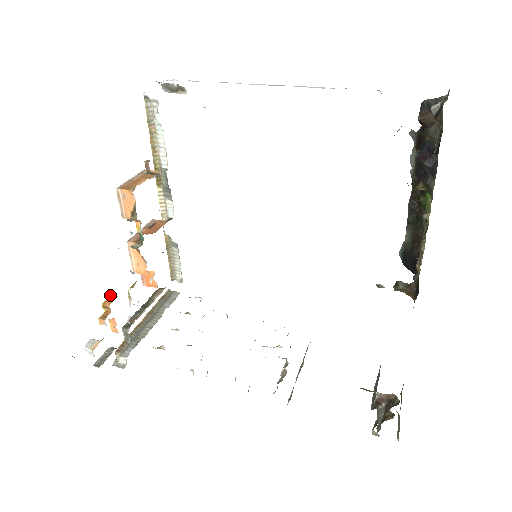
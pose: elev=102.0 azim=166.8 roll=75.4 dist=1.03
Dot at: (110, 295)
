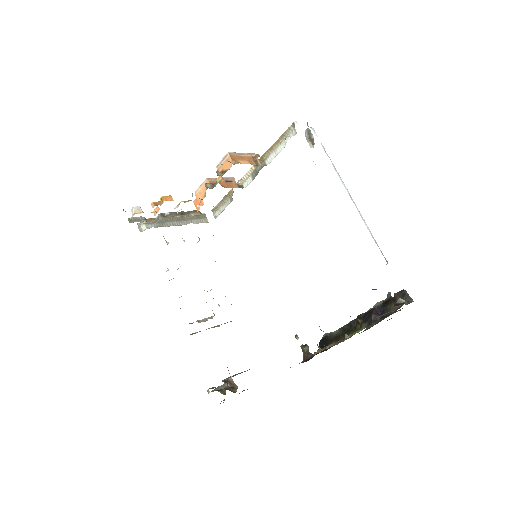
Dot at: (170, 196)
